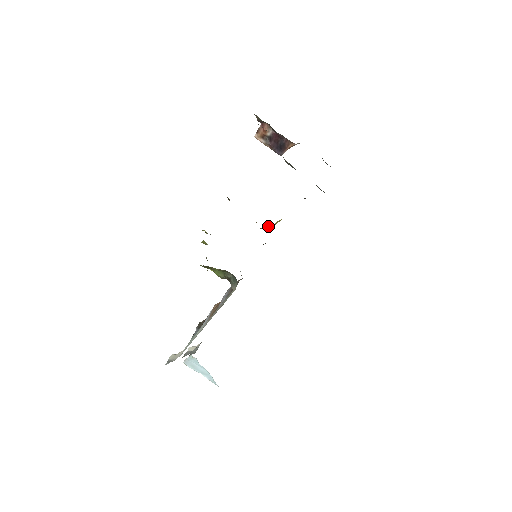
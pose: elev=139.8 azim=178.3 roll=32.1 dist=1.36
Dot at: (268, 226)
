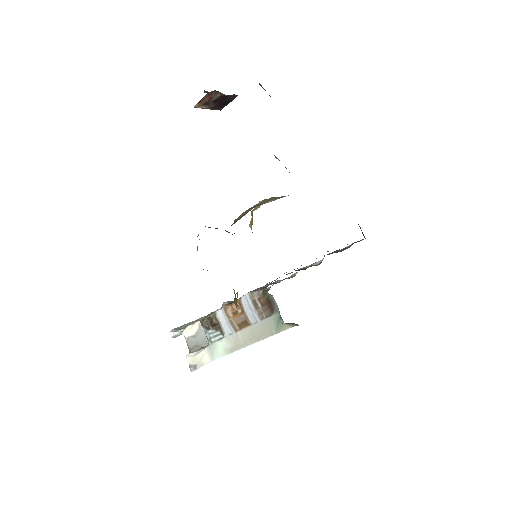
Dot at: occluded
